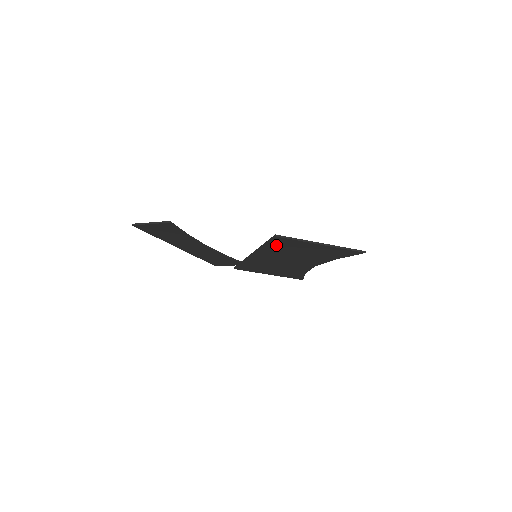
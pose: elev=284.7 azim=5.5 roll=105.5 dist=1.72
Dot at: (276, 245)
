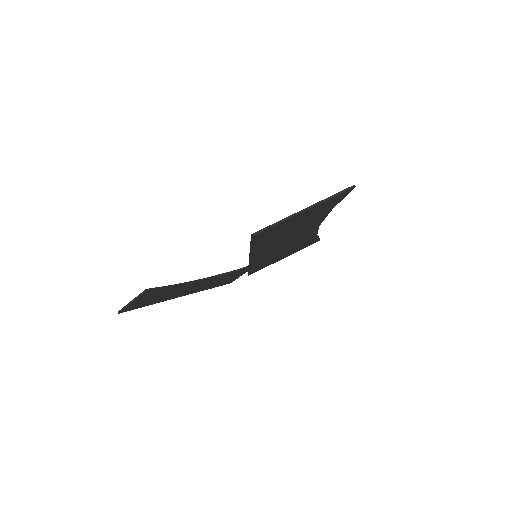
Dot at: (262, 240)
